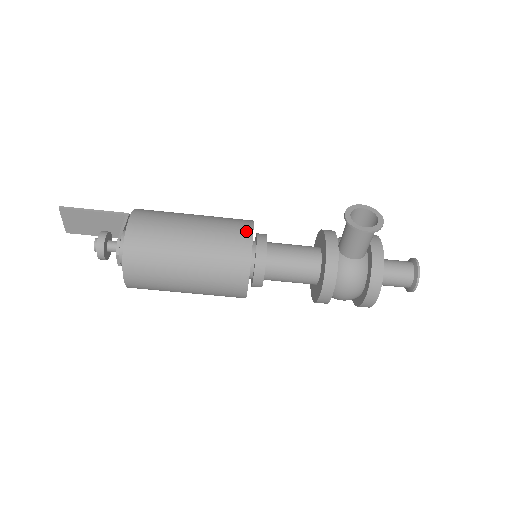
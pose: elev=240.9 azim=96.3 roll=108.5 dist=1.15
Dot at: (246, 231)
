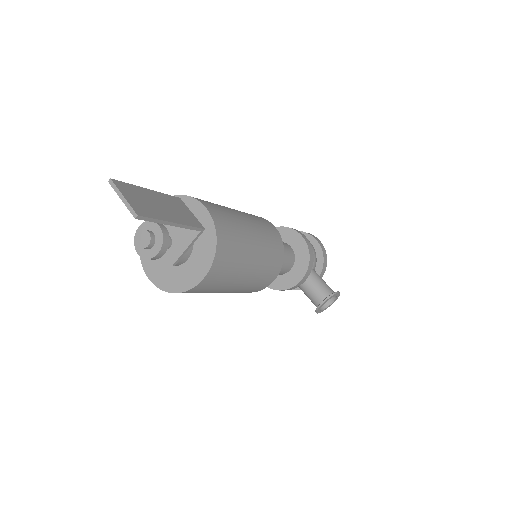
Dot at: (270, 282)
